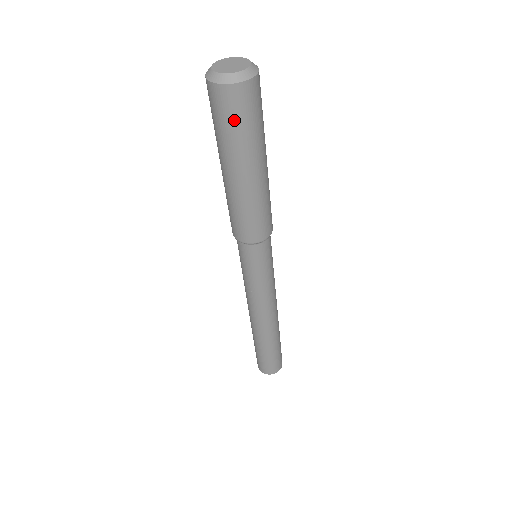
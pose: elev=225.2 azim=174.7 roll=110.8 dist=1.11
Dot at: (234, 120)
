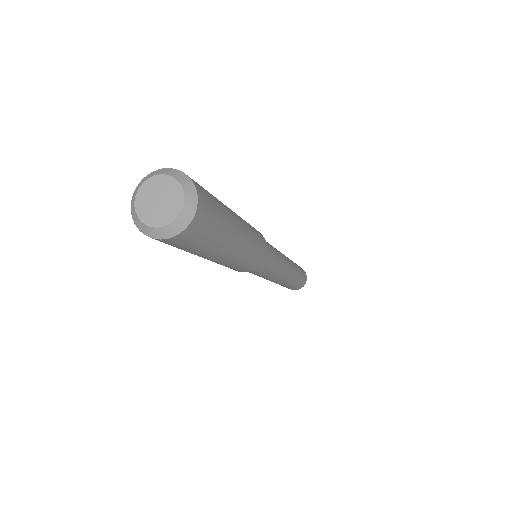
Dot at: occluded
